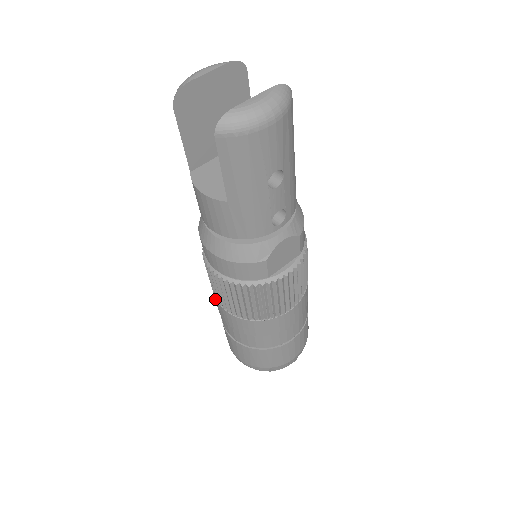
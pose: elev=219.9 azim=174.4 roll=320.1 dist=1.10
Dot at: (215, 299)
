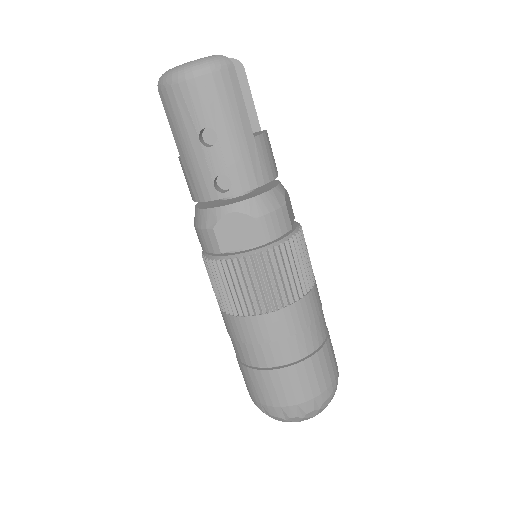
Dot at: occluded
